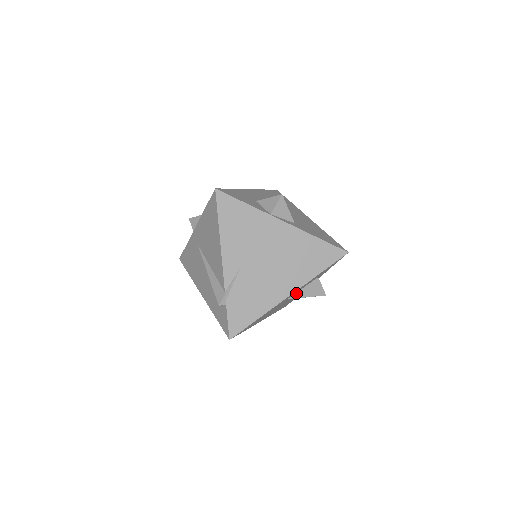
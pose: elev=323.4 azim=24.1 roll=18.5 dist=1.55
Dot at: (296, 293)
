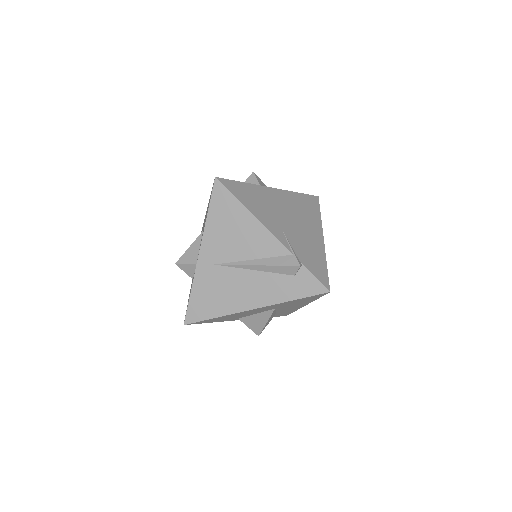
Dot at: occluded
